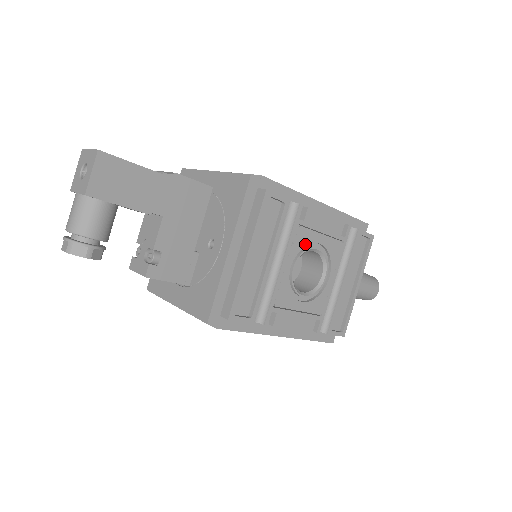
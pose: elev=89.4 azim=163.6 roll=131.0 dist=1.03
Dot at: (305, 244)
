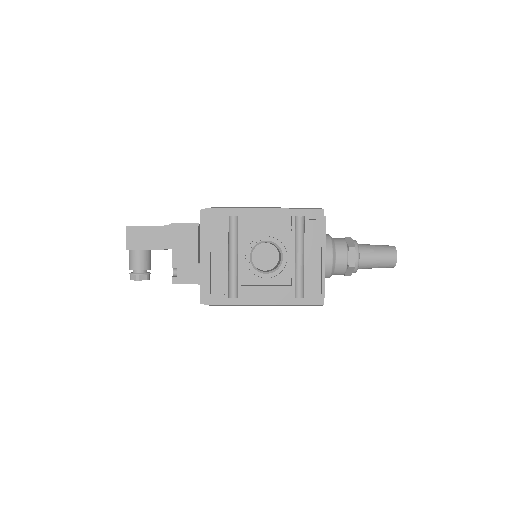
Dot at: (253, 240)
